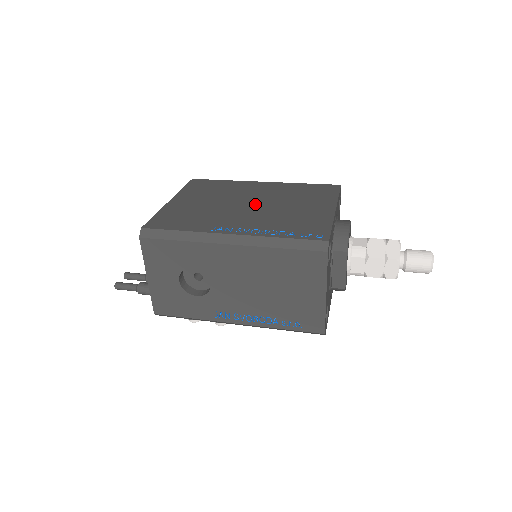
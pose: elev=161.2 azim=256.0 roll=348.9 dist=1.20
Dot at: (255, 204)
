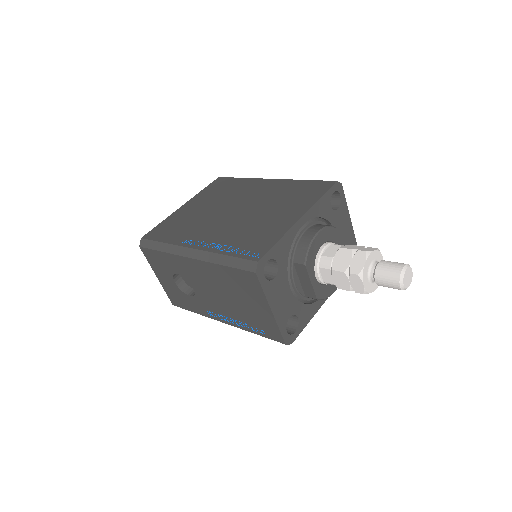
Dot at: (239, 210)
